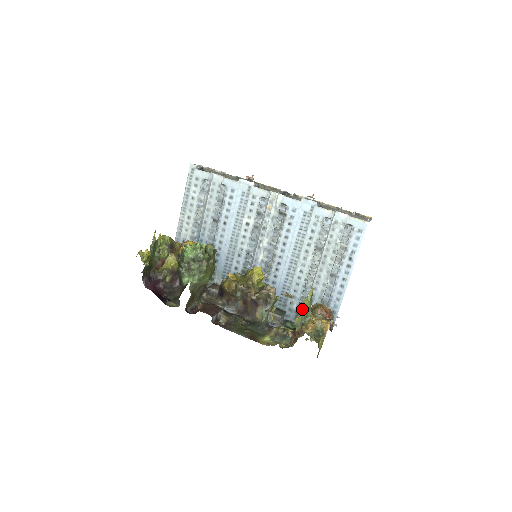
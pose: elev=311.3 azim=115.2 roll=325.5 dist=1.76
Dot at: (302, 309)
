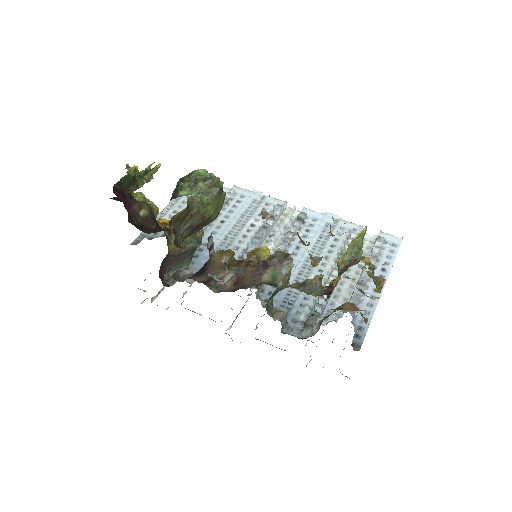
Dot at: (351, 244)
